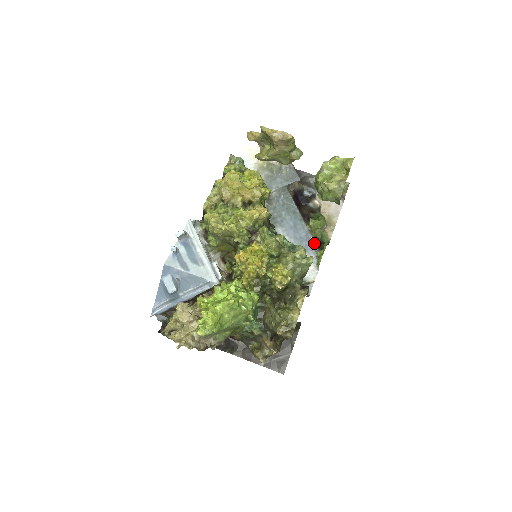
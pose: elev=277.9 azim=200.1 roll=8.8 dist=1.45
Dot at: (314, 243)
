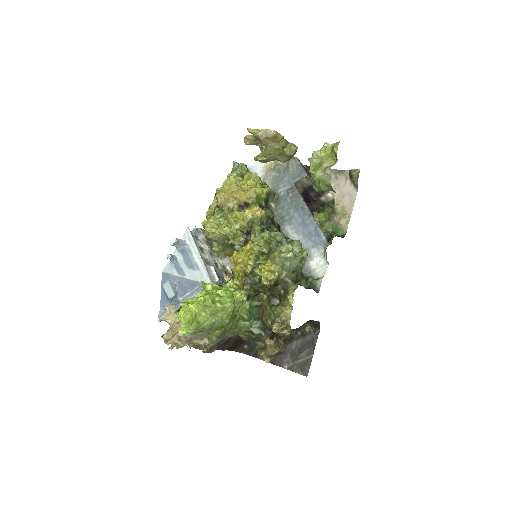
Dot at: (323, 237)
